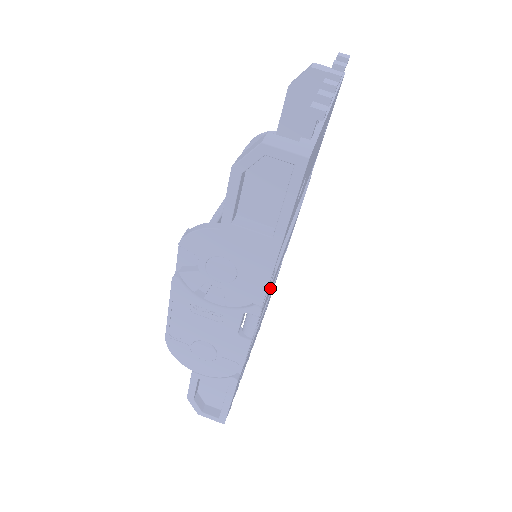
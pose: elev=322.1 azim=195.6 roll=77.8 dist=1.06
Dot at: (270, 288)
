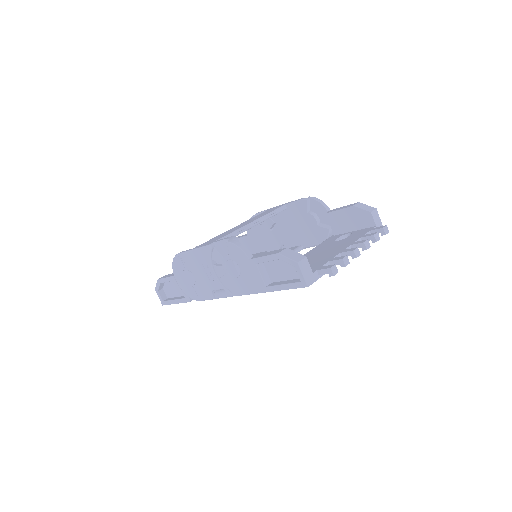
Dot at: occluded
